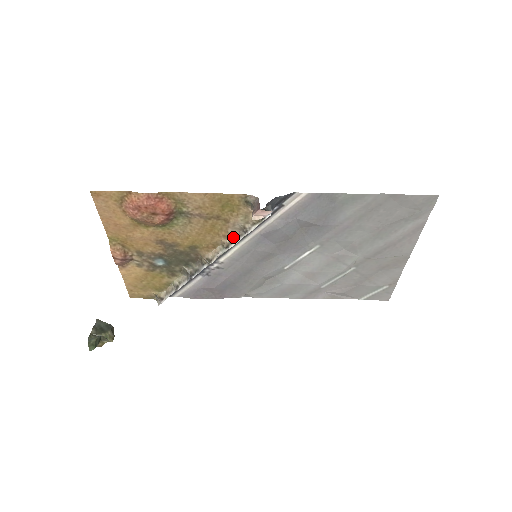
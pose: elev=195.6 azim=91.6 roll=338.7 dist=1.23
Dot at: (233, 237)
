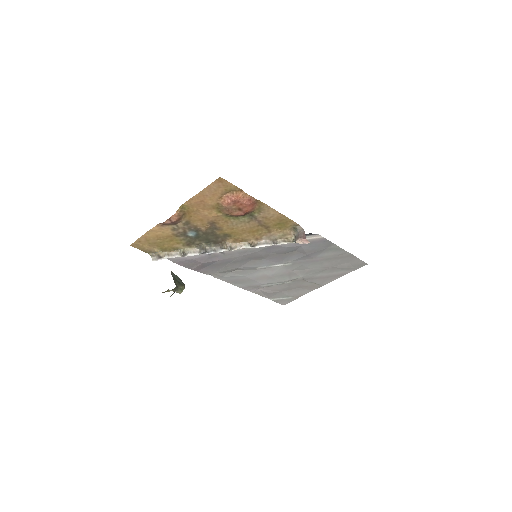
Dot at: (262, 242)
